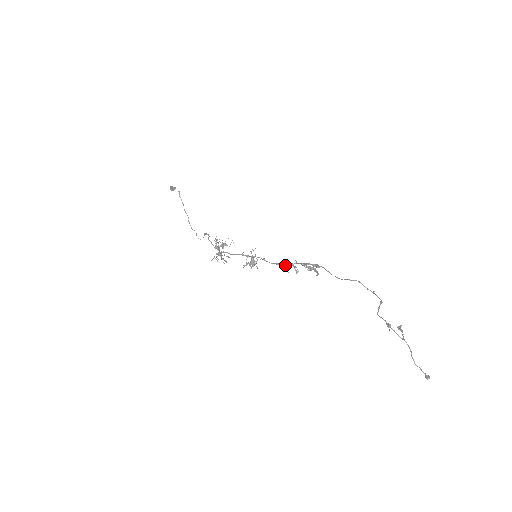
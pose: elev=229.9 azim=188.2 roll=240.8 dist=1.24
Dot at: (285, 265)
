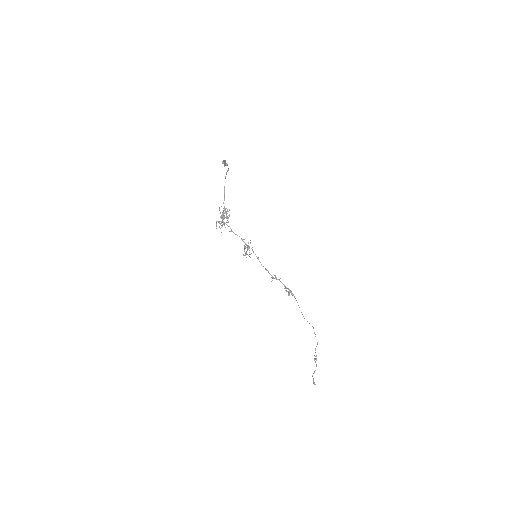
Dot at: (272, 276)
